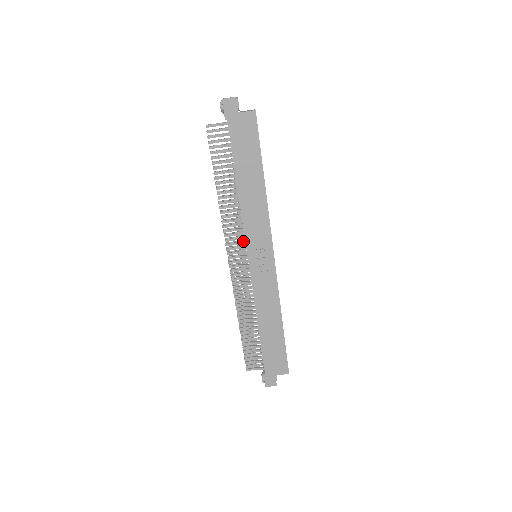
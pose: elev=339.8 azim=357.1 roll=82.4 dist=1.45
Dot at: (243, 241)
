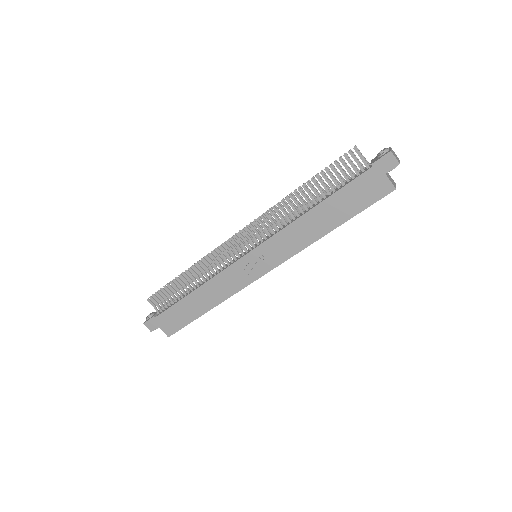
Dot at: (263, 237)
